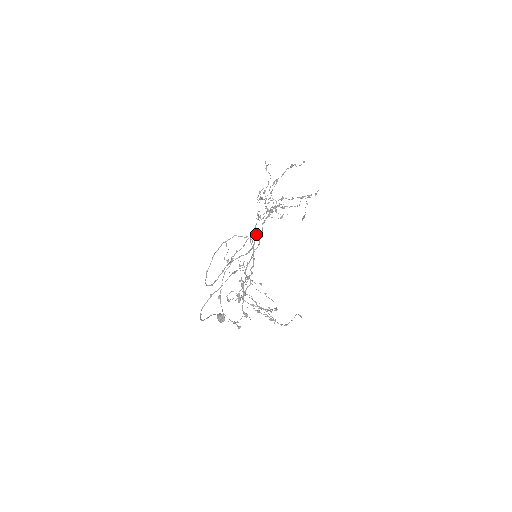
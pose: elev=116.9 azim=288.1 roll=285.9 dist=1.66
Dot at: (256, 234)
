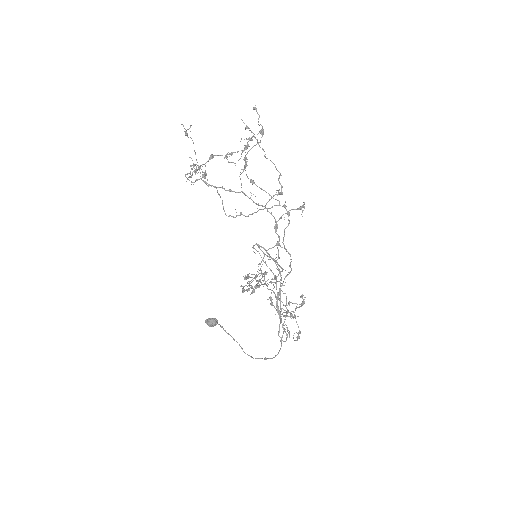
Dot at: (286, 250)
